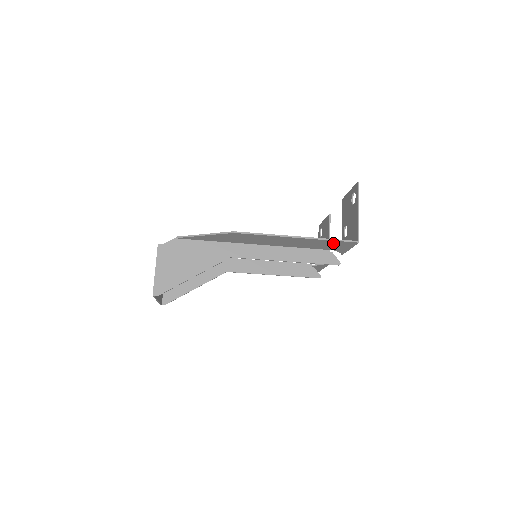
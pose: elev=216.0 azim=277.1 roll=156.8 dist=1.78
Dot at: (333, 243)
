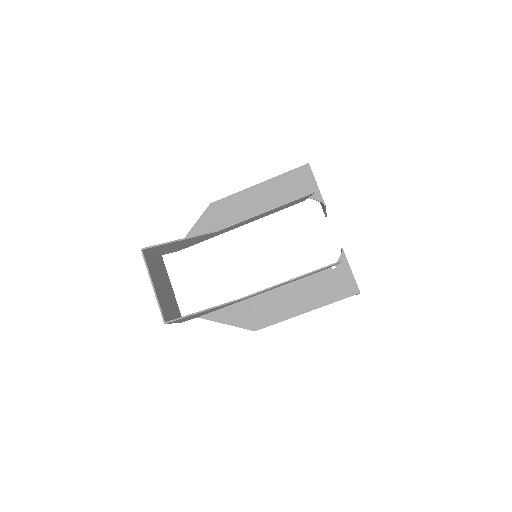
Dot at: (293, 179)
